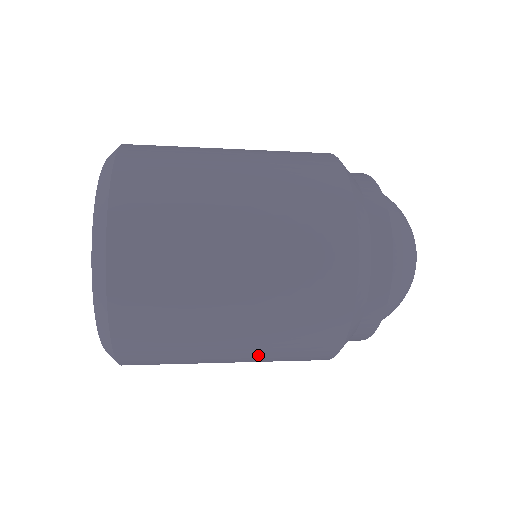
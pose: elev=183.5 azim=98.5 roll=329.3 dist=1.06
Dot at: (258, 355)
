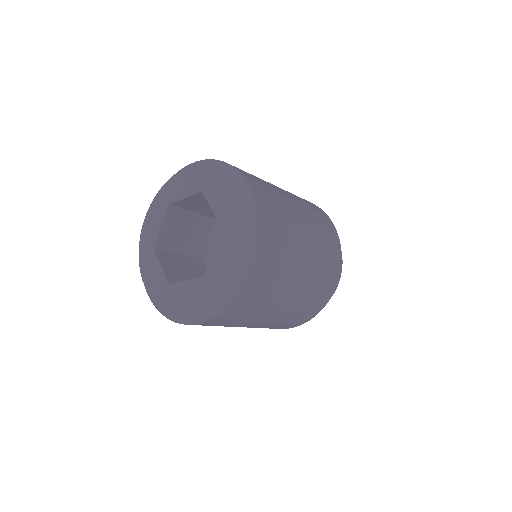
Dot at: (308, 284)
